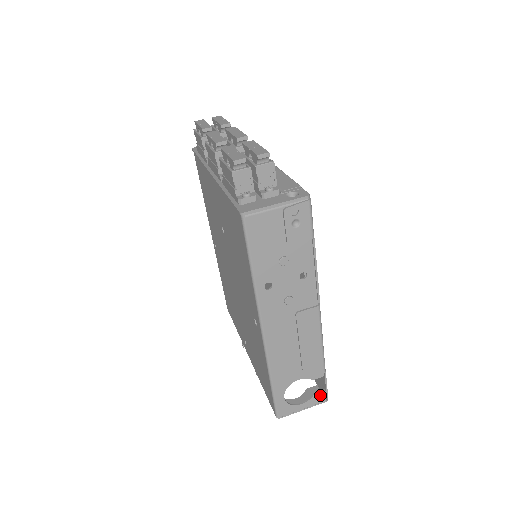
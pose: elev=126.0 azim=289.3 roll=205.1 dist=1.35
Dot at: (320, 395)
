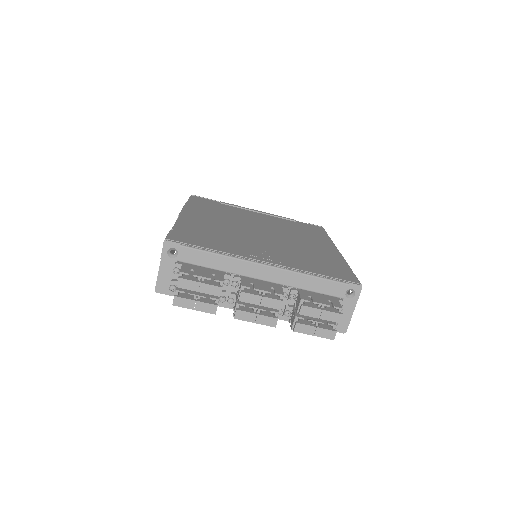
Dot at: occluded
